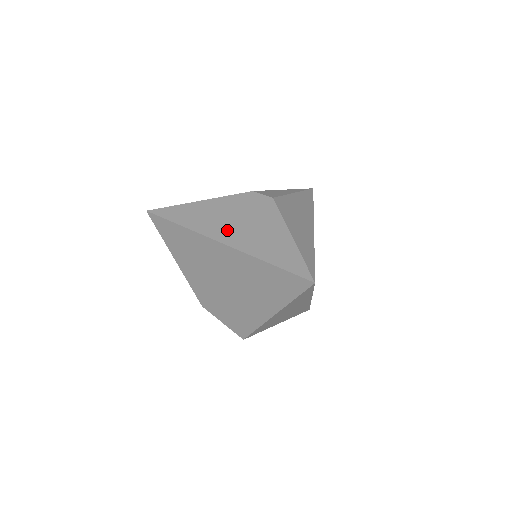
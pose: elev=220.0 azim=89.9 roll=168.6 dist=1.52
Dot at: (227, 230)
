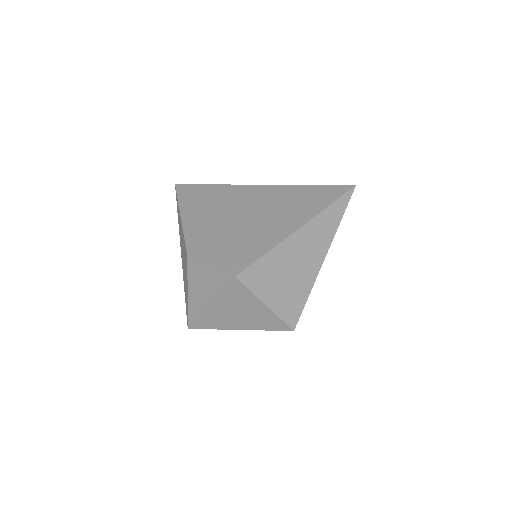
Dot at: occluded
